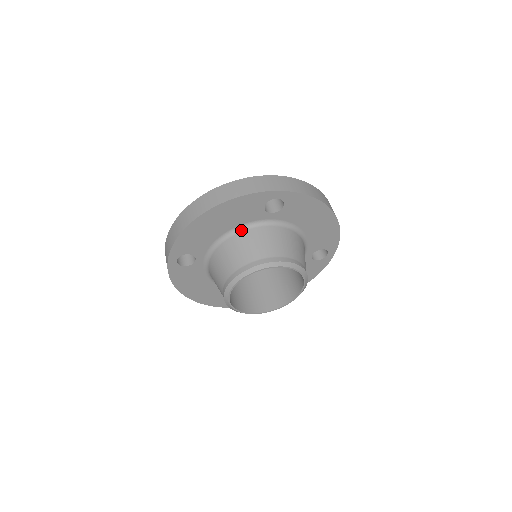
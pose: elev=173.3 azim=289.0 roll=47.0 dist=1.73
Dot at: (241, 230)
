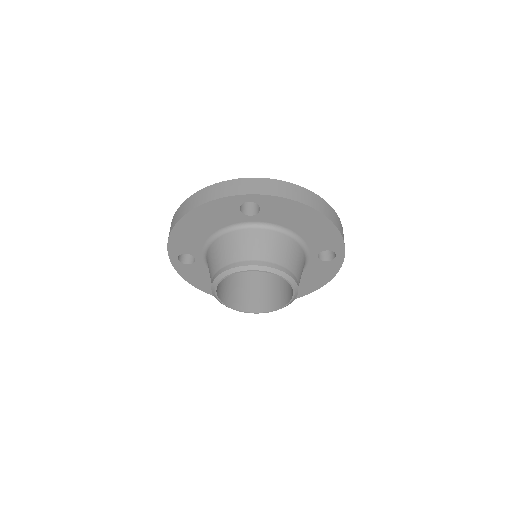
Dot at: (225, 232)
